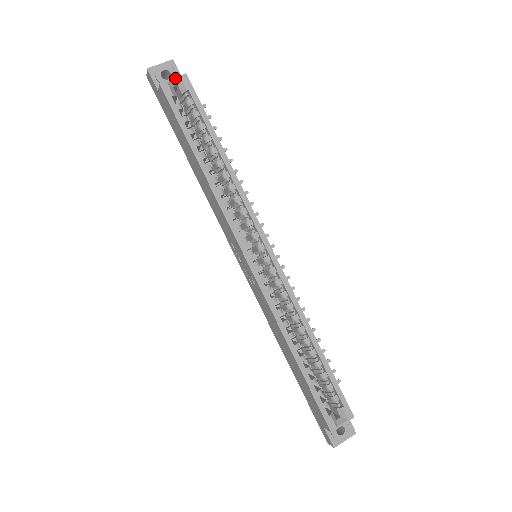
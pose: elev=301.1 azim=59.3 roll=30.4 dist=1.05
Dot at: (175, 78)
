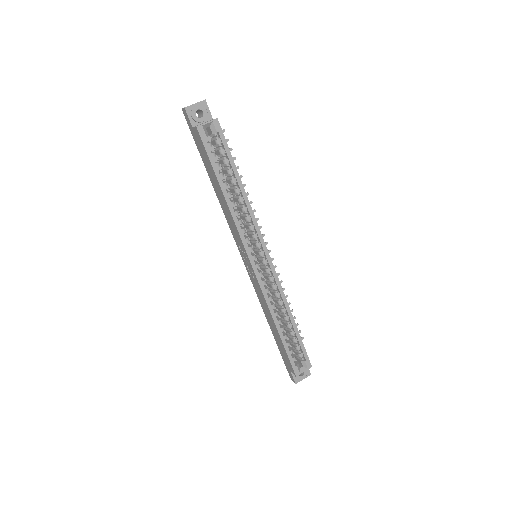
Dot at: (209, 122)
